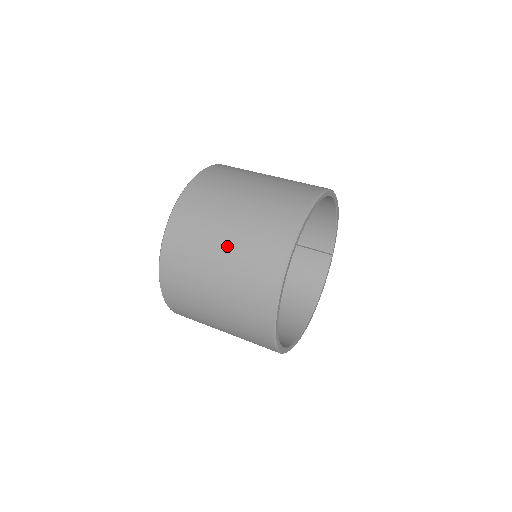
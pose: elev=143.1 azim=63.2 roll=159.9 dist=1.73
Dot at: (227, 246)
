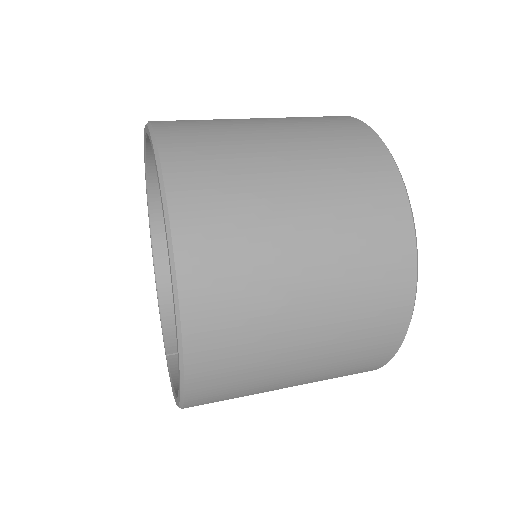
Dot at: occluded
